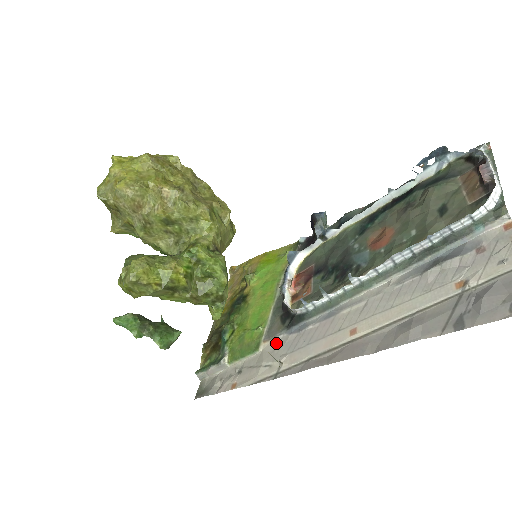
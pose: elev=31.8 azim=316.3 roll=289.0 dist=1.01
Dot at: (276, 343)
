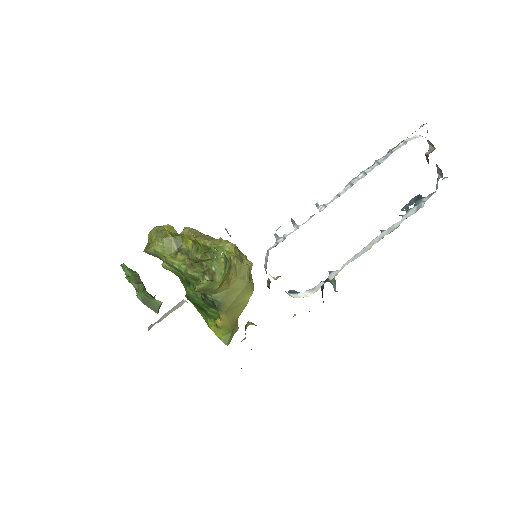
Dot at: occluded
